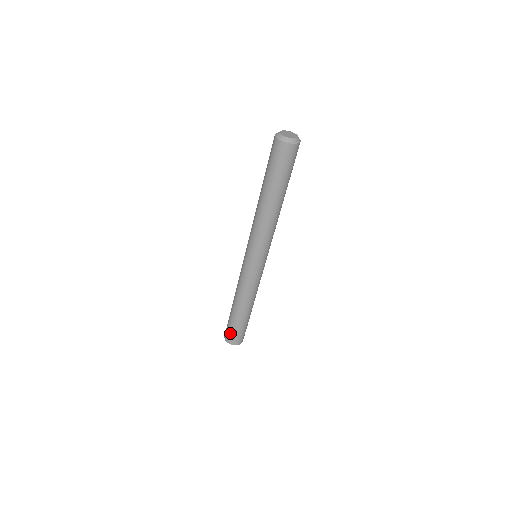
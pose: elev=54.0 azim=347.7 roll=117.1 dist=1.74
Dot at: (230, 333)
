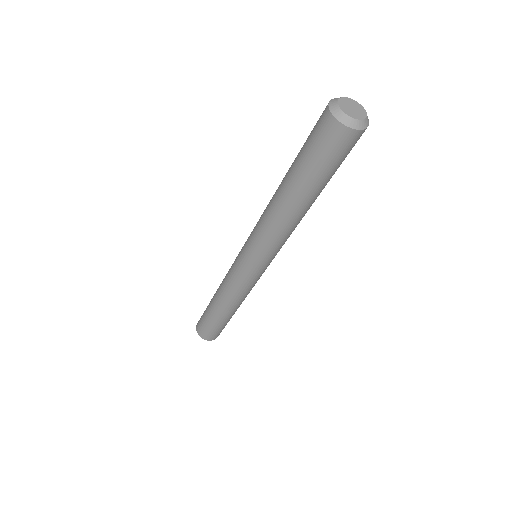
Dot at: (208, 331)
